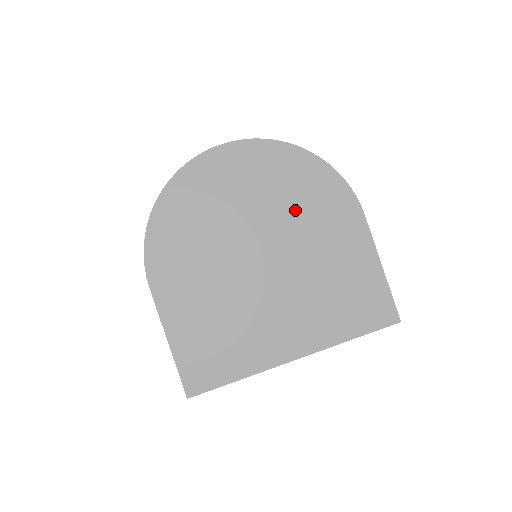
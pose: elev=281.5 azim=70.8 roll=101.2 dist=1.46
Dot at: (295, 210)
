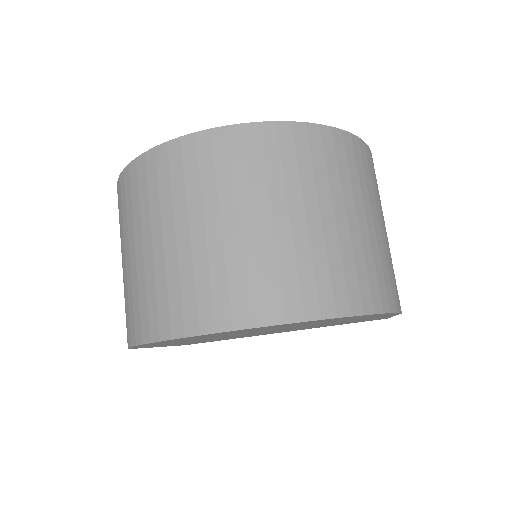
Dot at: occluded
